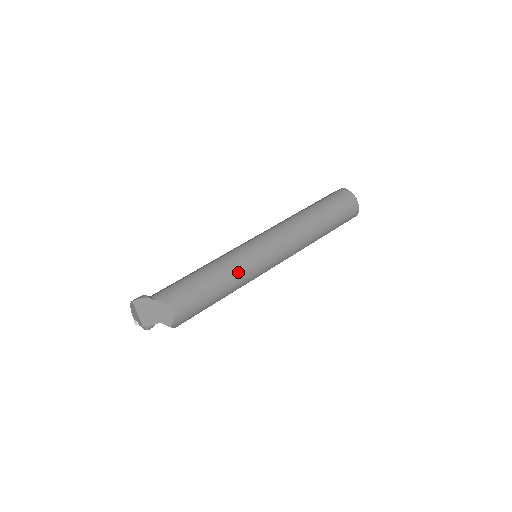
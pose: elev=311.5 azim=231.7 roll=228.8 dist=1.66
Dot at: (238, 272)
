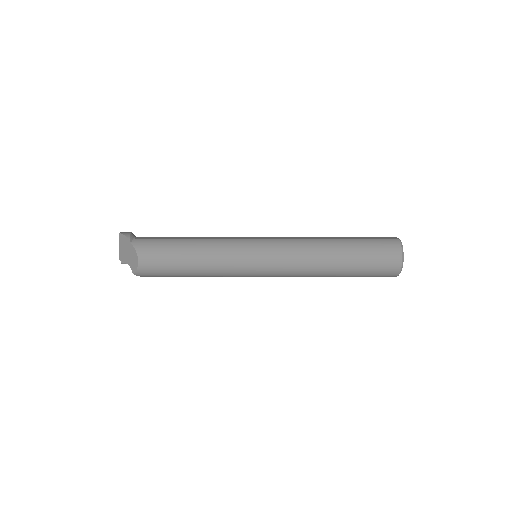
Dot at: (219, 262)
